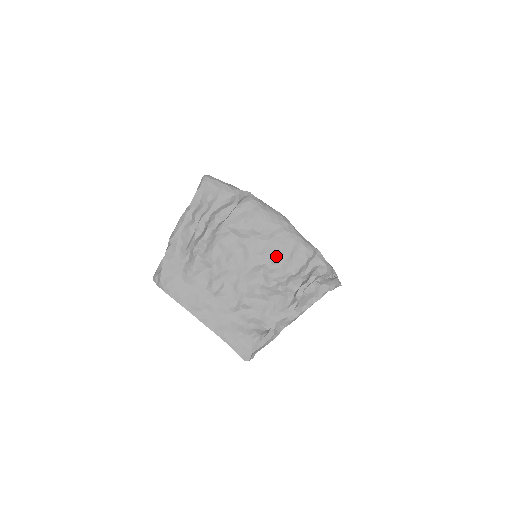
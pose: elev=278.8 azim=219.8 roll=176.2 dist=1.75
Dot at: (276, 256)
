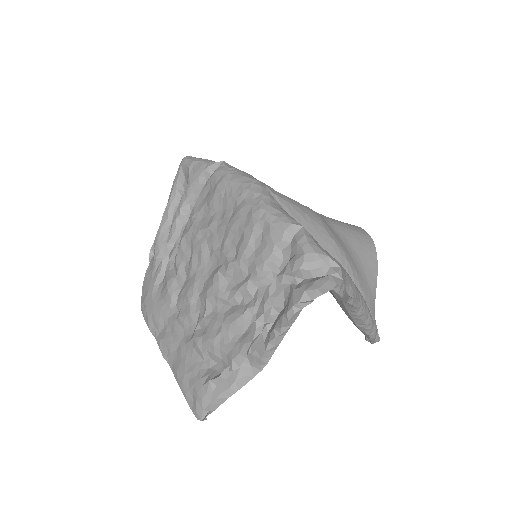
Dot at: (235, 248)
